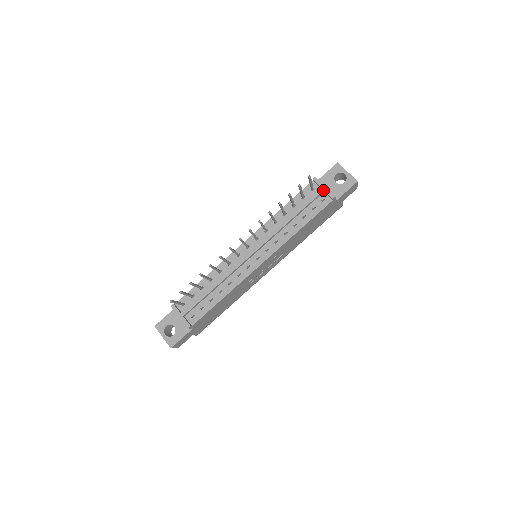
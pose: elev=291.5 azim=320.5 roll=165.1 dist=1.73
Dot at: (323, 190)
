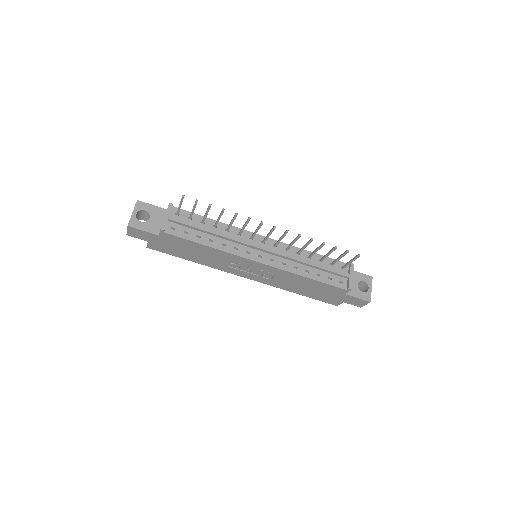
Dot at: (349, 276)
